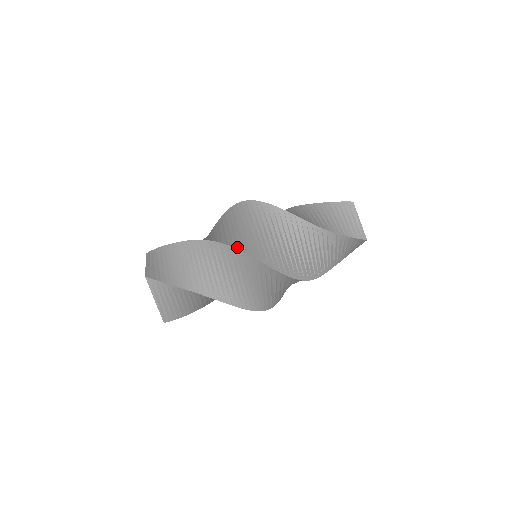
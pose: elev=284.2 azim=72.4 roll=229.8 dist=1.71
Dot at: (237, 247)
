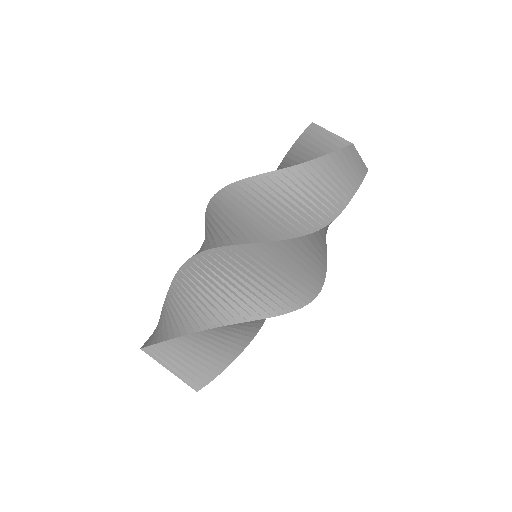
Dot at: (282, 311)
